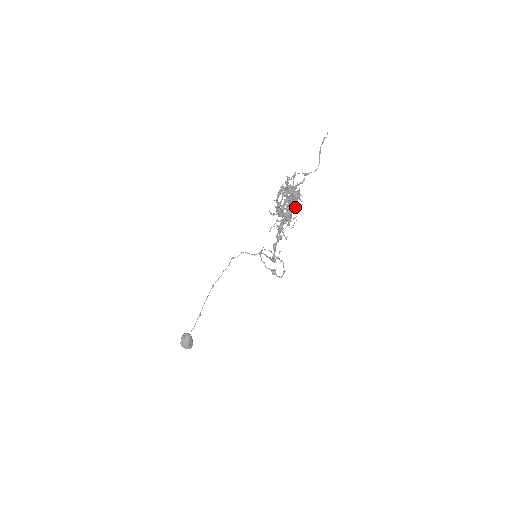
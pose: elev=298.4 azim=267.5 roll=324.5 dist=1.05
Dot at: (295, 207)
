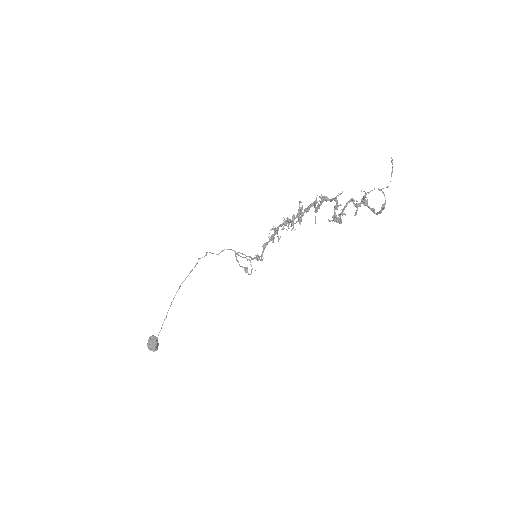
Dot at: occluded
